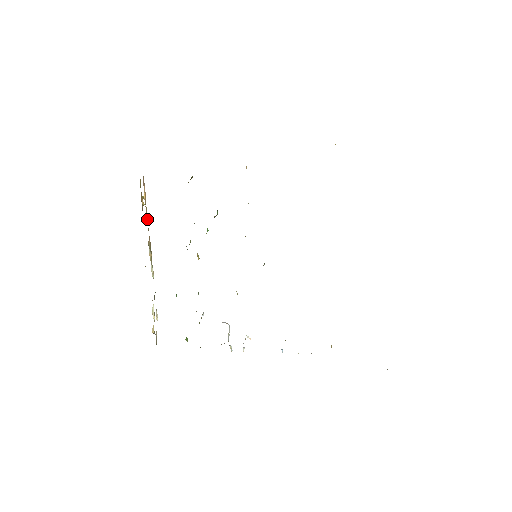
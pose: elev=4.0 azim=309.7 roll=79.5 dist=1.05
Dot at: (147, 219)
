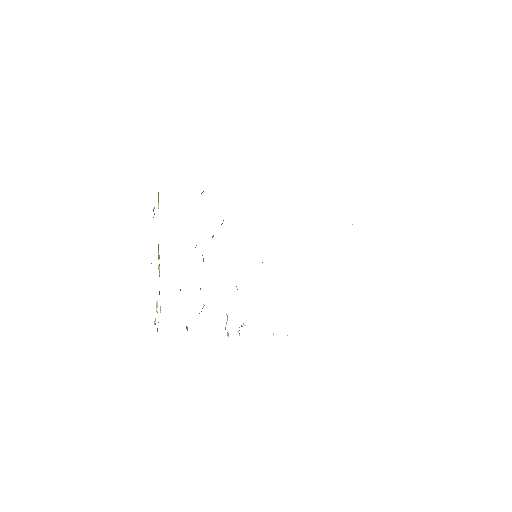
Dot at: occluded
